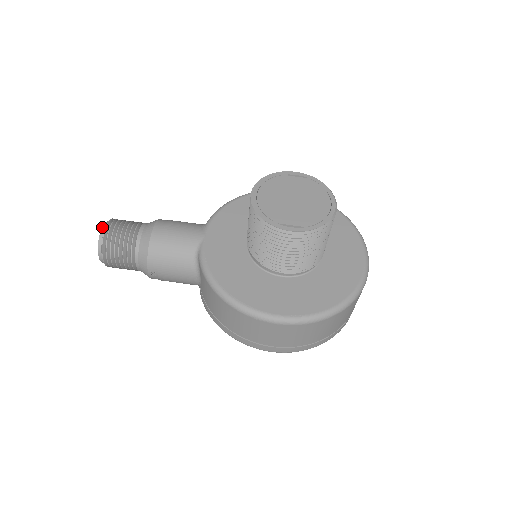
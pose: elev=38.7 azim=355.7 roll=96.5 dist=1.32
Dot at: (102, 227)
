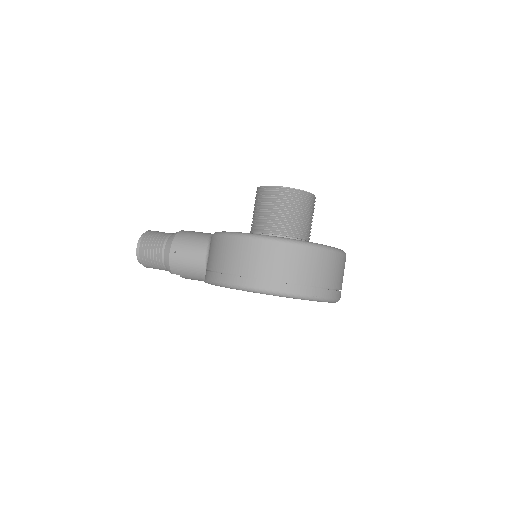
Dot at: occluded
